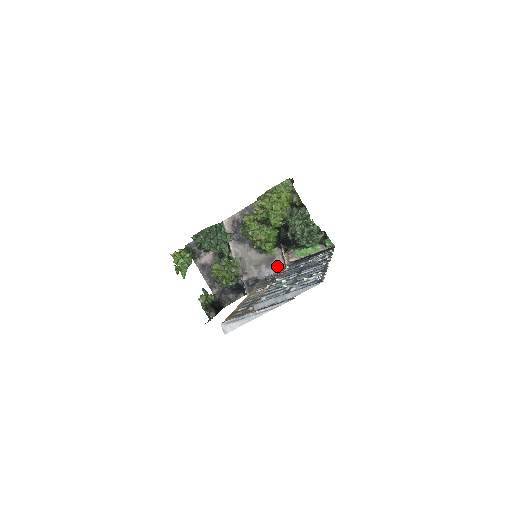
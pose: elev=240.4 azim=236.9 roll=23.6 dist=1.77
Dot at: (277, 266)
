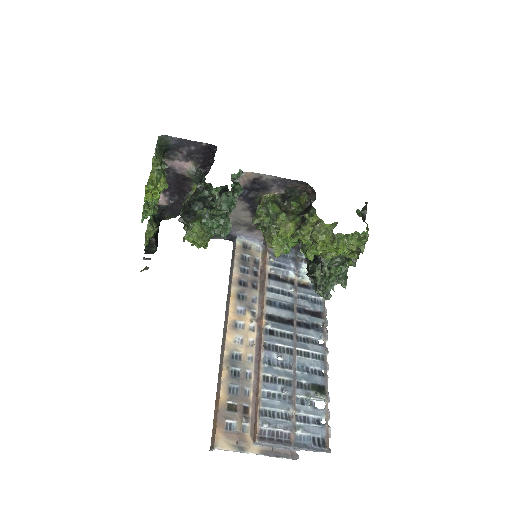
Dot at: (259, 235)
